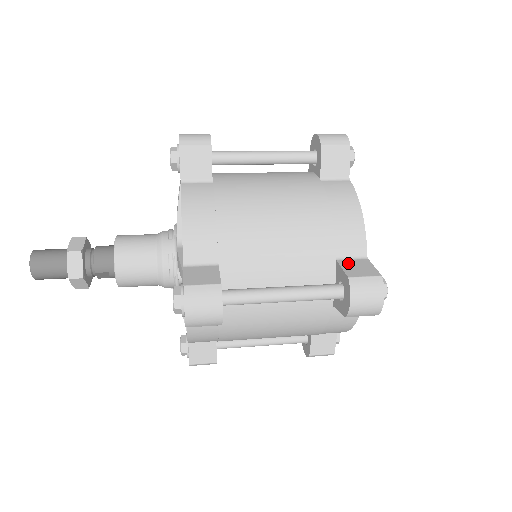
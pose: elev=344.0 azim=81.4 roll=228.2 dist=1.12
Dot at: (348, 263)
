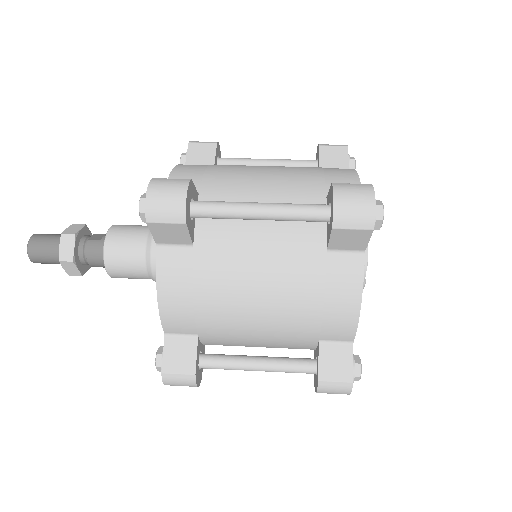
Dot at: (328, 352)
